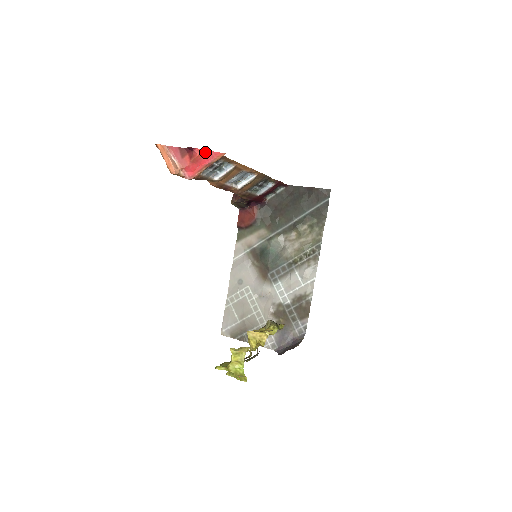
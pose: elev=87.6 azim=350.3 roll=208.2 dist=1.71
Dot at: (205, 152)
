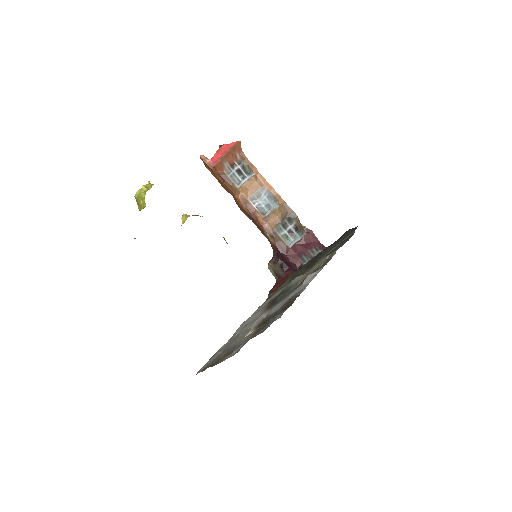
Dot at: (228, 145)
